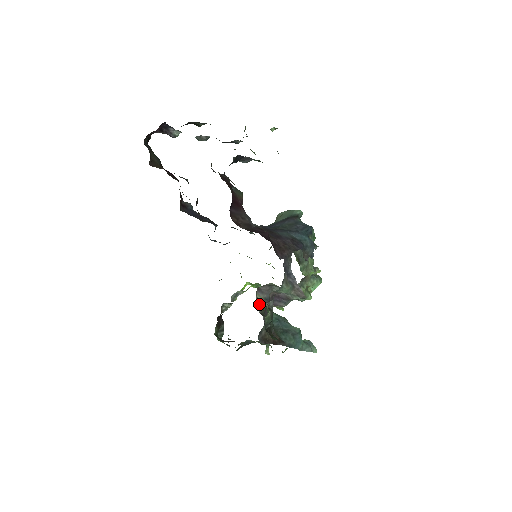
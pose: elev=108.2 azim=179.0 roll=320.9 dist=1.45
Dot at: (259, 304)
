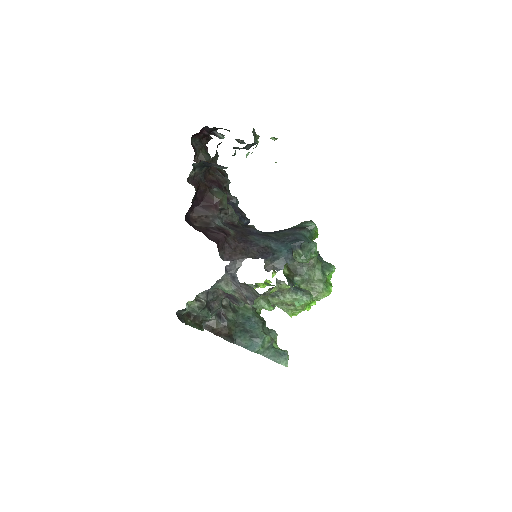
Dot at: occluded
